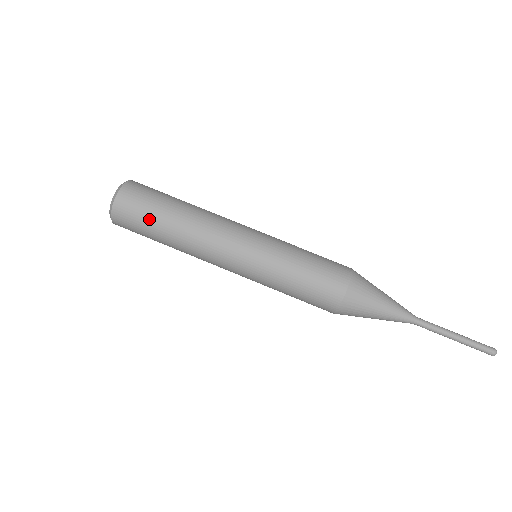
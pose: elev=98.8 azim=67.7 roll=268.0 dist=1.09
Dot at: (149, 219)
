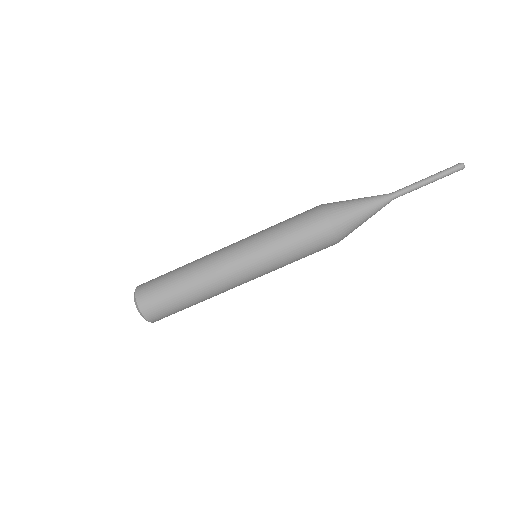
Dot at: (171, 301)
